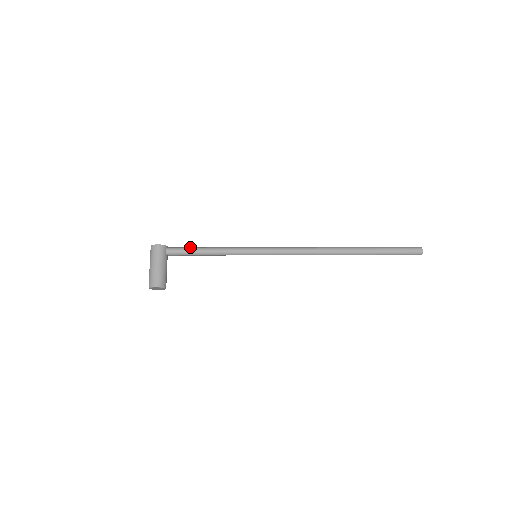
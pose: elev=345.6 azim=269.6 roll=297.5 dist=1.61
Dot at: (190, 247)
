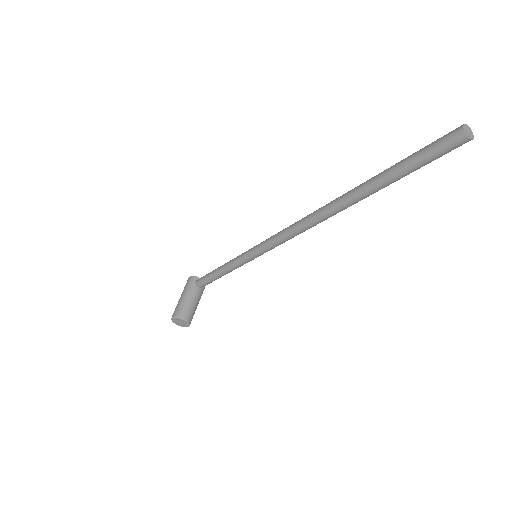
Dot at: occluded
